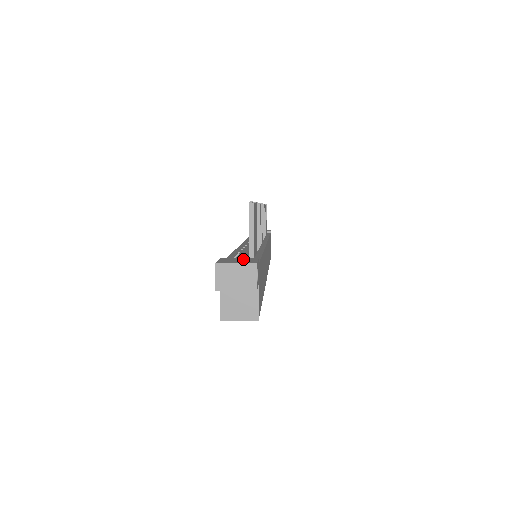
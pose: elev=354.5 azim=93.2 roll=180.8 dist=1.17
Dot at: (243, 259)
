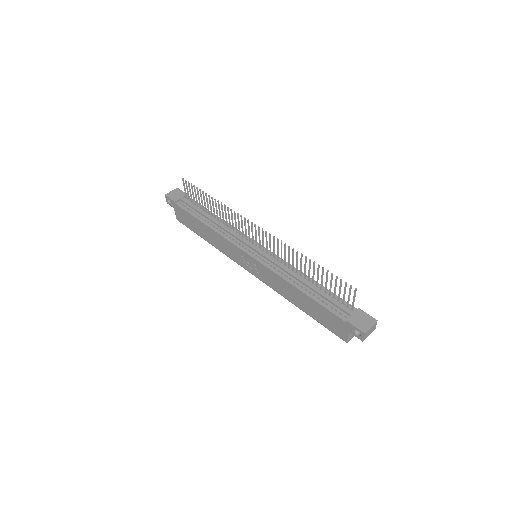
Dot at: (360, 317)
